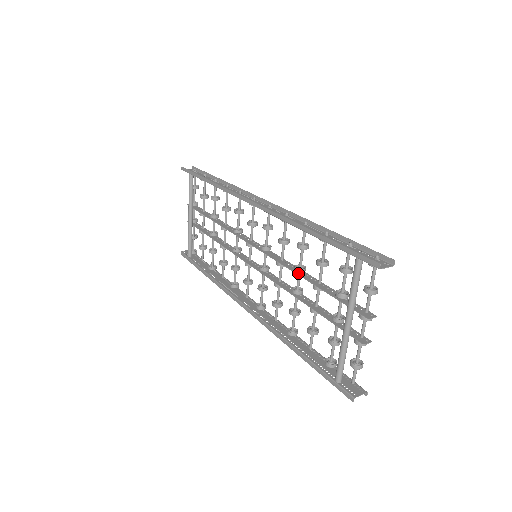
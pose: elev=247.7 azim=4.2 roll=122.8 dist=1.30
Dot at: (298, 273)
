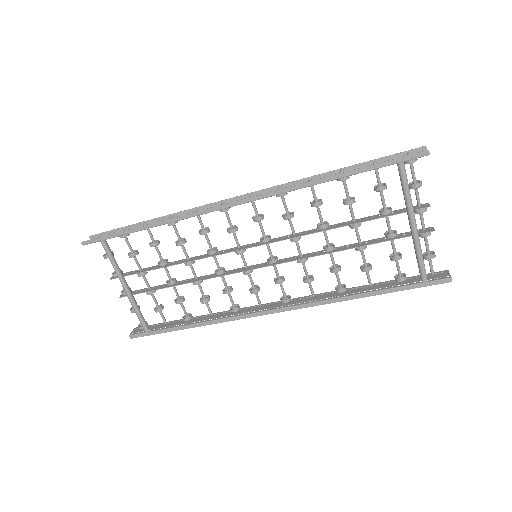
Dot at: (327, 229)
